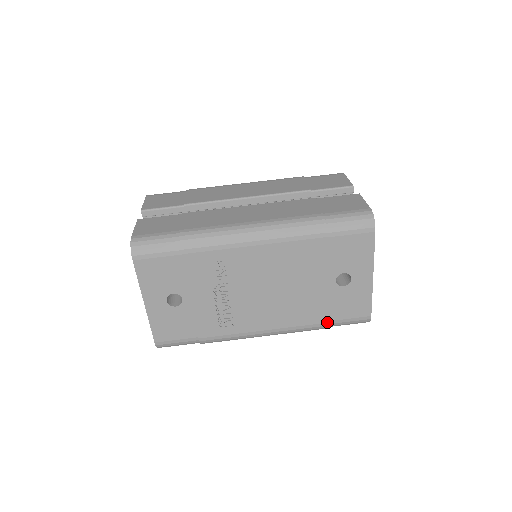
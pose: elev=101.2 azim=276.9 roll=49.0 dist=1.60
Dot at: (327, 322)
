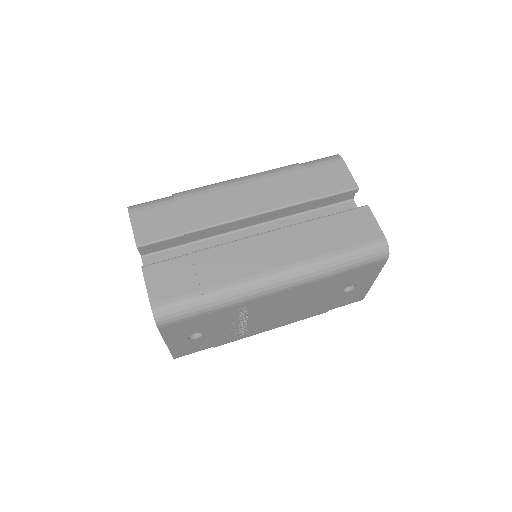
Dot at: (327, 311)
